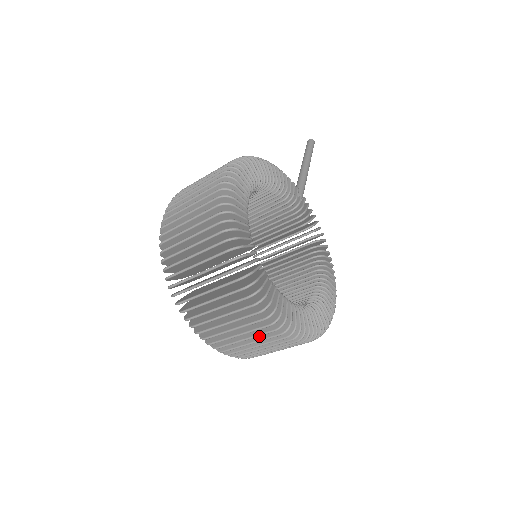
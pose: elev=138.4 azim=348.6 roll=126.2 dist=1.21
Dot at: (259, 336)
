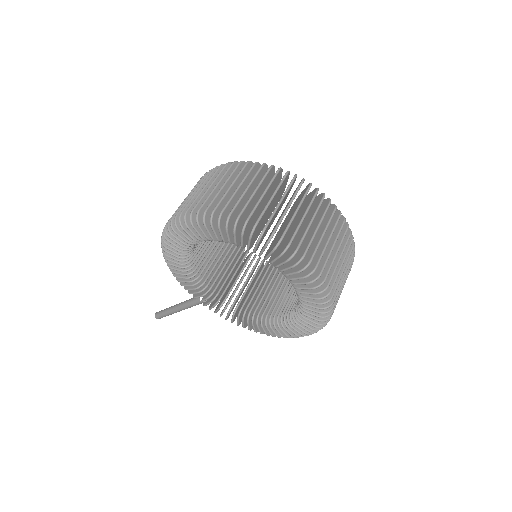
Dot at: (332, 238)
